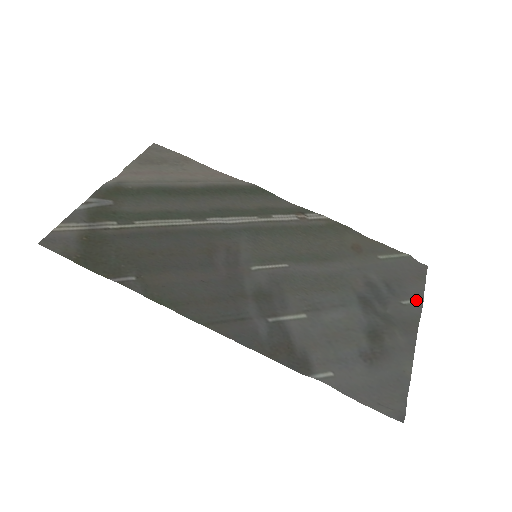
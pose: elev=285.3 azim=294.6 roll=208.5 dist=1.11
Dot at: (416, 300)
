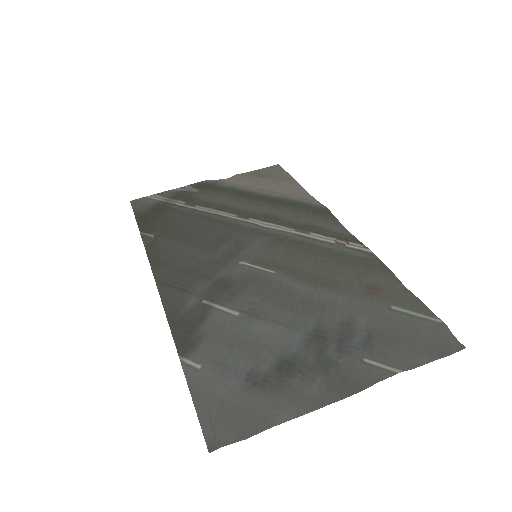
Dot at: (388, 367)
